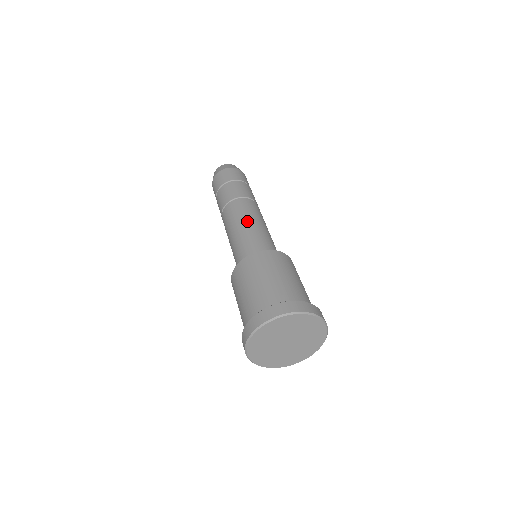
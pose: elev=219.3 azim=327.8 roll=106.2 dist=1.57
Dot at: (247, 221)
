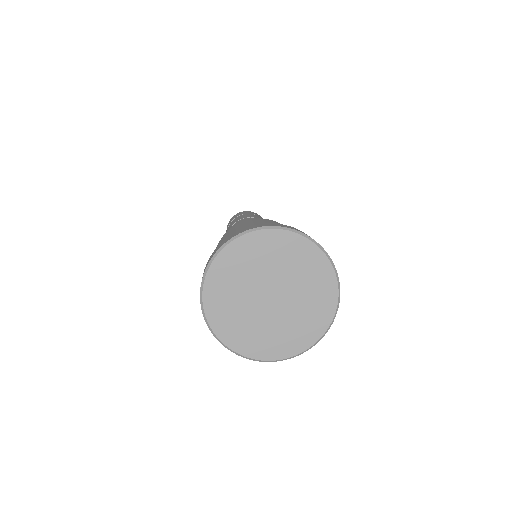
Dot at: occluded
